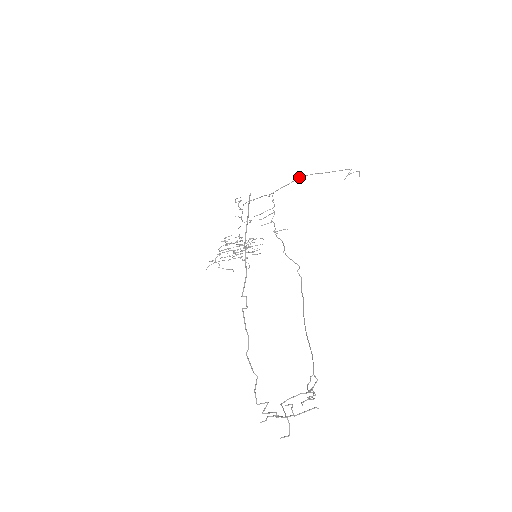
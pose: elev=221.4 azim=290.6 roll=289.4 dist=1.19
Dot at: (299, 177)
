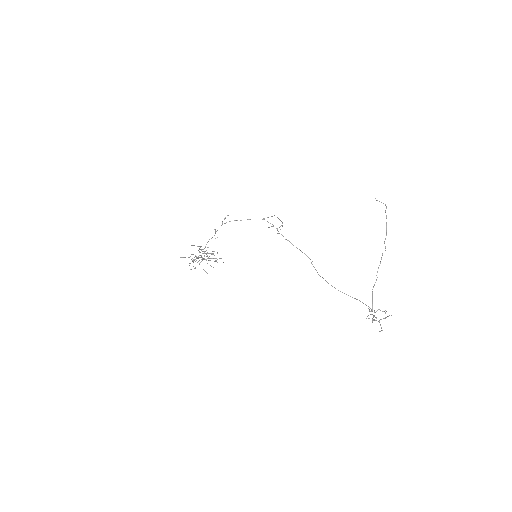
Dot at: occluded
